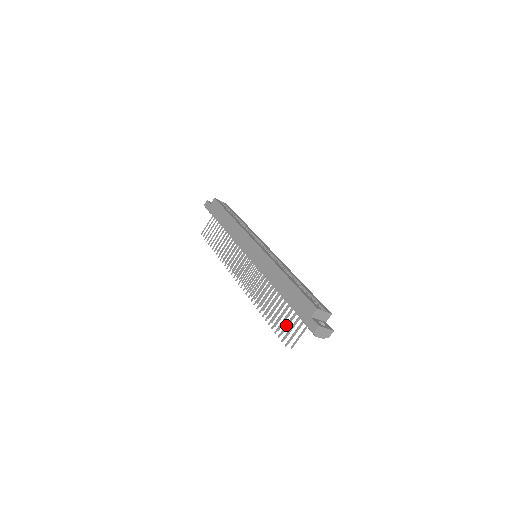
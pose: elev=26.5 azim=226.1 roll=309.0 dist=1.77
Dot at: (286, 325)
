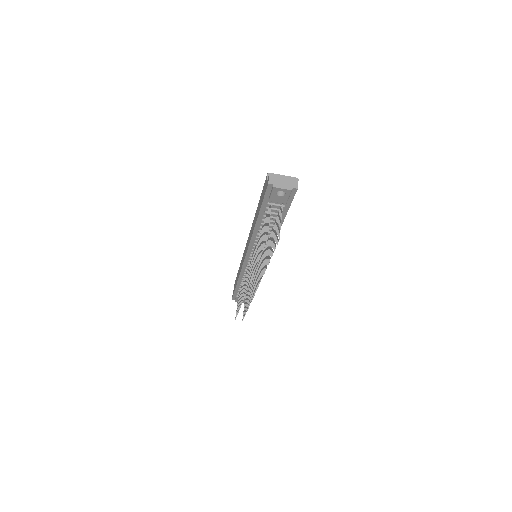
Dot at: occluded
